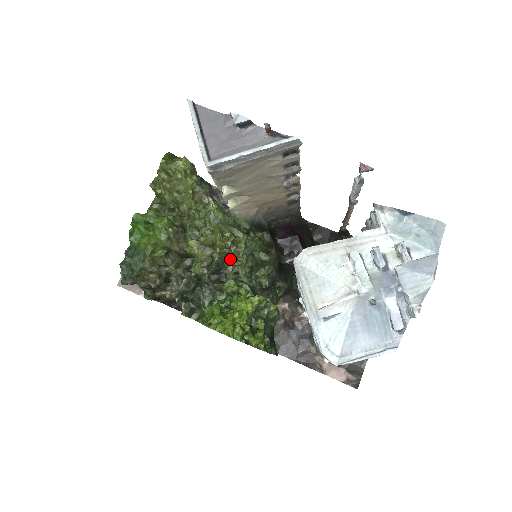
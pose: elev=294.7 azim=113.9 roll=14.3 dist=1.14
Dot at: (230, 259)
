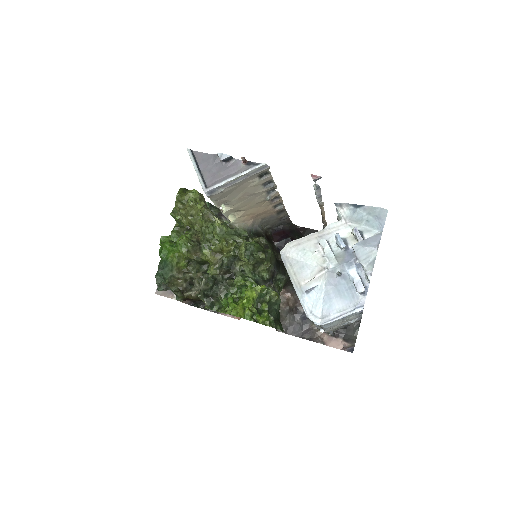
Dot at: (236, 261)
